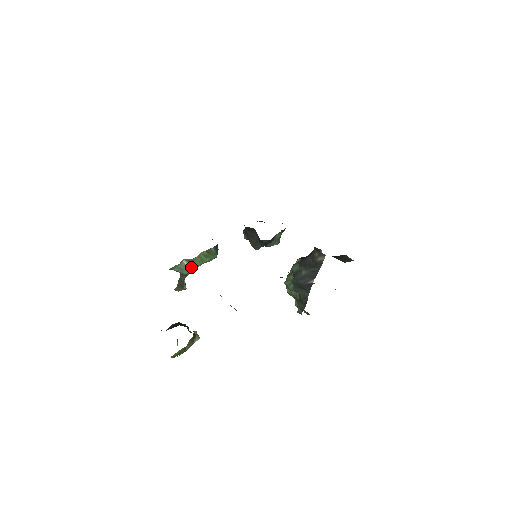
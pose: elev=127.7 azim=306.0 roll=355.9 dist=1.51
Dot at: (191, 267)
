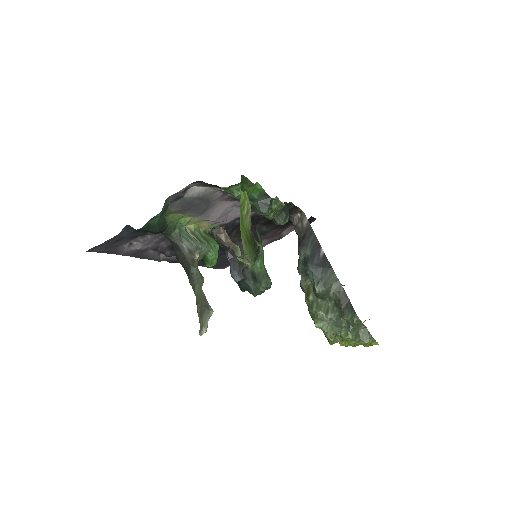
Dot at: (199, 243)
